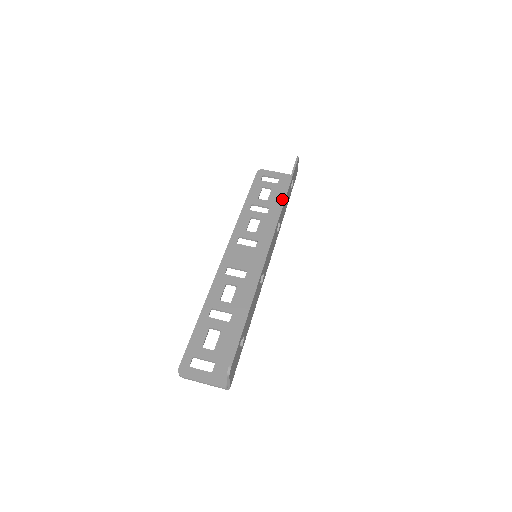
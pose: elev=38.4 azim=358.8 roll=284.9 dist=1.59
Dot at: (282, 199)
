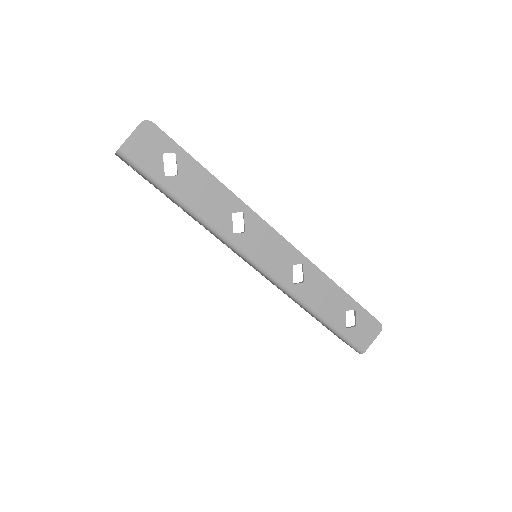
Dot at: occluded
